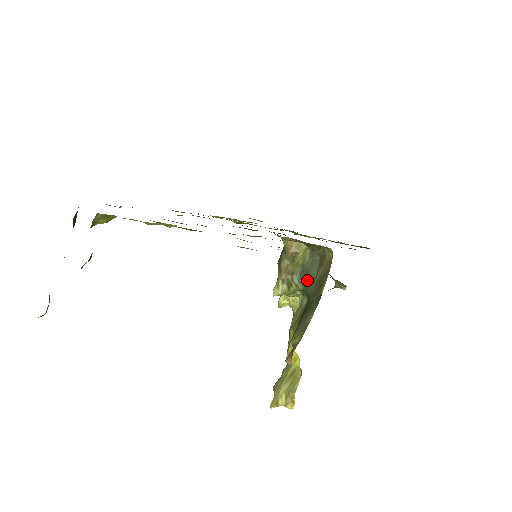
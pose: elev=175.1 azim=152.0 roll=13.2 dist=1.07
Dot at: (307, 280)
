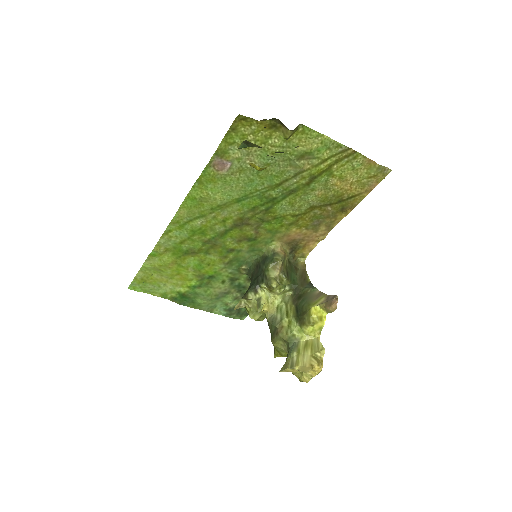
Dot at: (292, 278)
